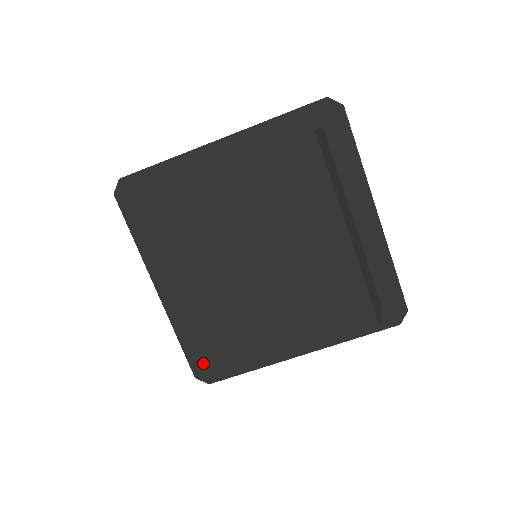
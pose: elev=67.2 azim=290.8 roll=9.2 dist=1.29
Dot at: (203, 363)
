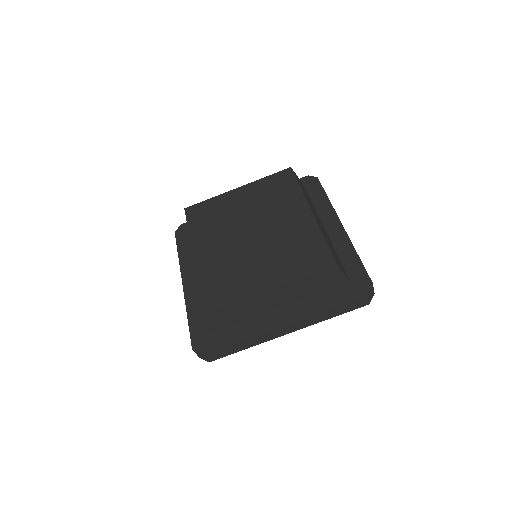
Dot at: (202, 336)
